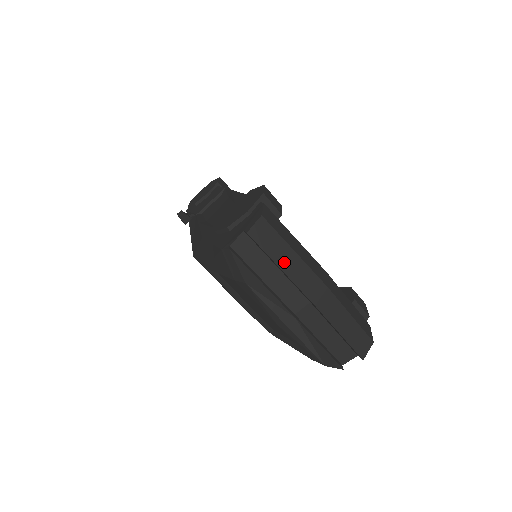
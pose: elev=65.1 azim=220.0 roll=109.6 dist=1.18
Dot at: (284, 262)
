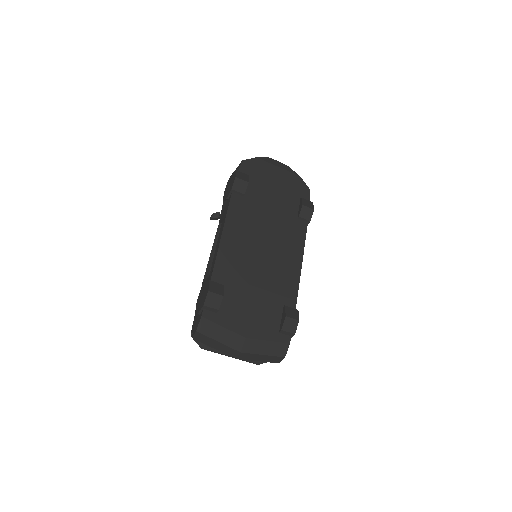
Dot at: (214, 346)
